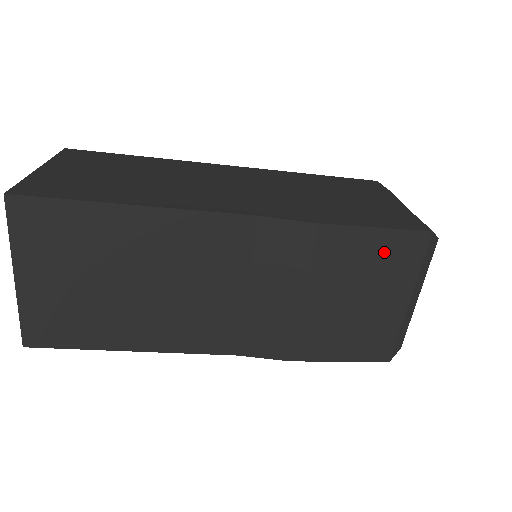
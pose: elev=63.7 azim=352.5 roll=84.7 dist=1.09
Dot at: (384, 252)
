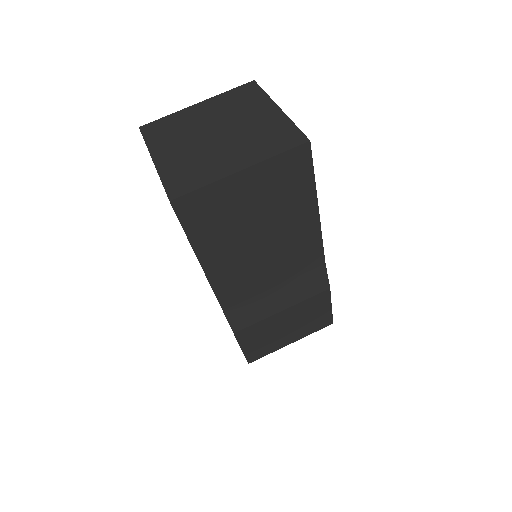
Dot at: (319, 317)
